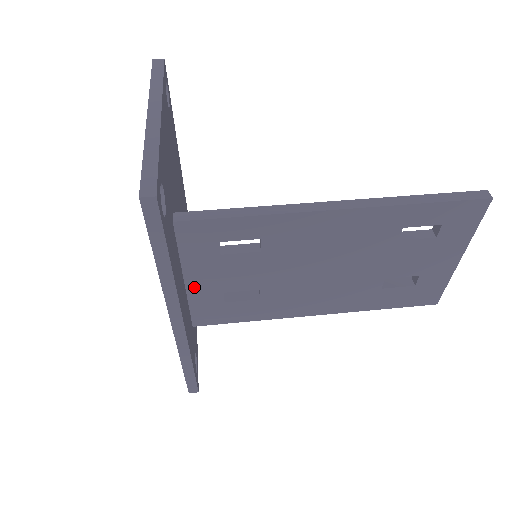
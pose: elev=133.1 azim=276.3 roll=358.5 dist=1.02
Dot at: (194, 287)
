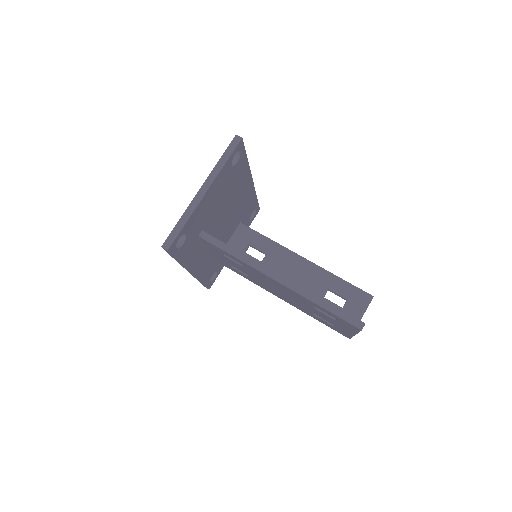
Dot at: (214, 254)
